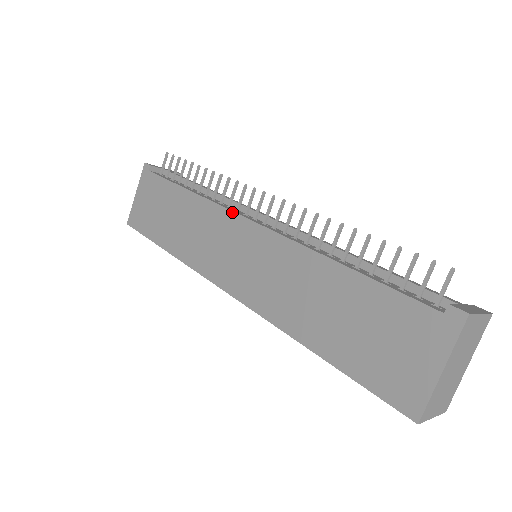
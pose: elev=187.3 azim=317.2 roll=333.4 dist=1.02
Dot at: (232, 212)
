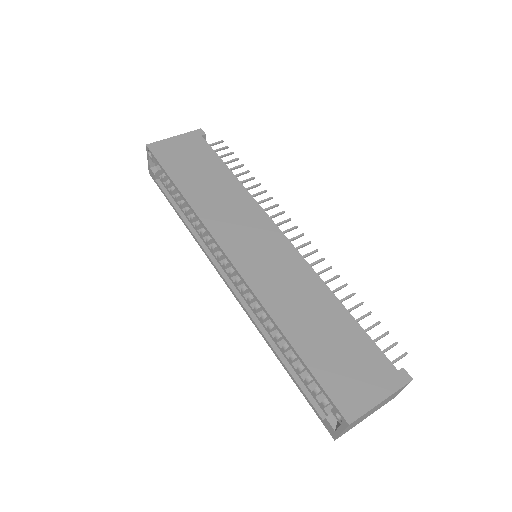
Dot at: (269, 217)
